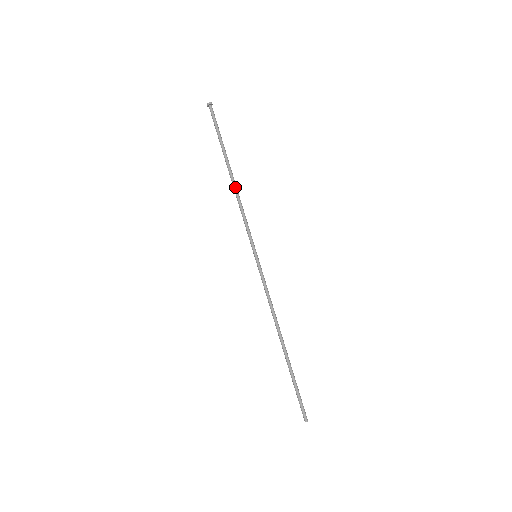
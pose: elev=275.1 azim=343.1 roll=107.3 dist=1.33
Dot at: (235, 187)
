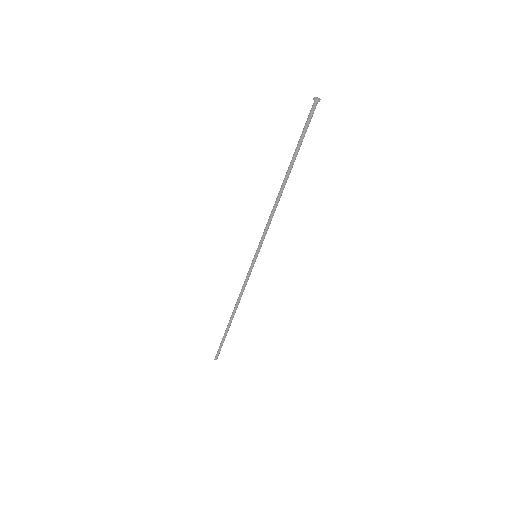
Dot at: (279, 196)
